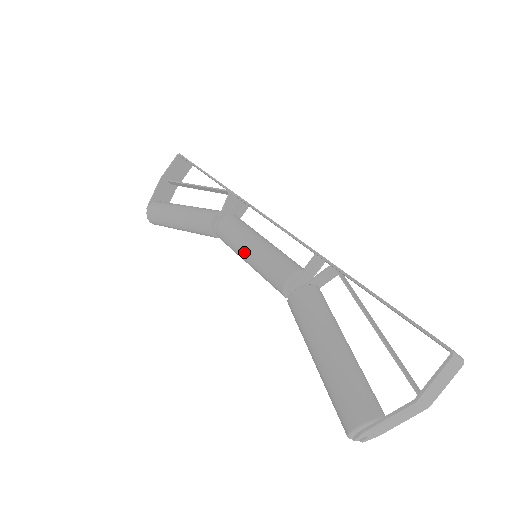
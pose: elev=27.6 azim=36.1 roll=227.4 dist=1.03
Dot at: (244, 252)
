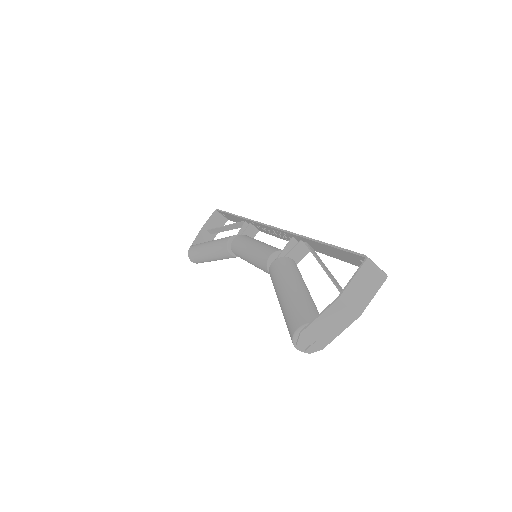
Dot at: (246, 252)
